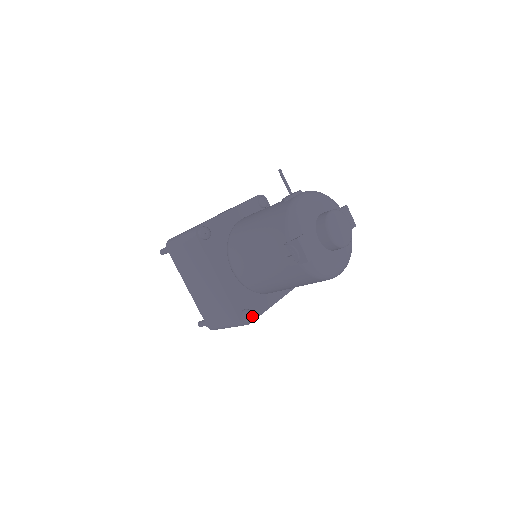
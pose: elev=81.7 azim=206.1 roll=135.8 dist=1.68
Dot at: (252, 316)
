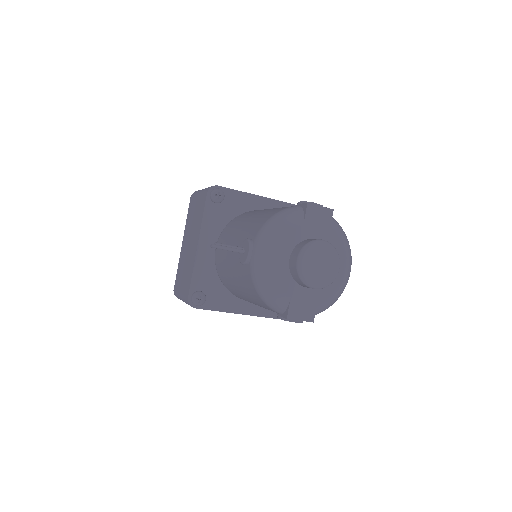
Dot at: occluded
